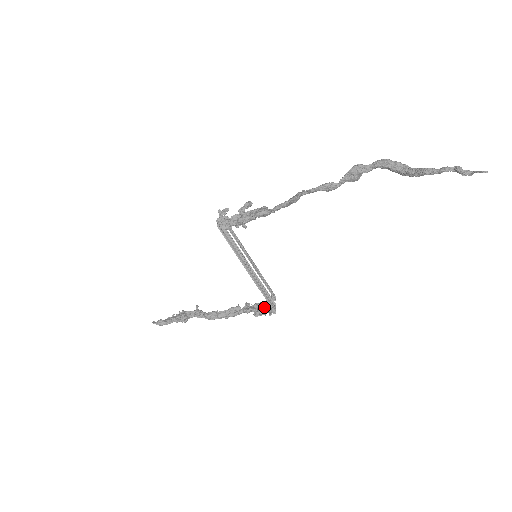
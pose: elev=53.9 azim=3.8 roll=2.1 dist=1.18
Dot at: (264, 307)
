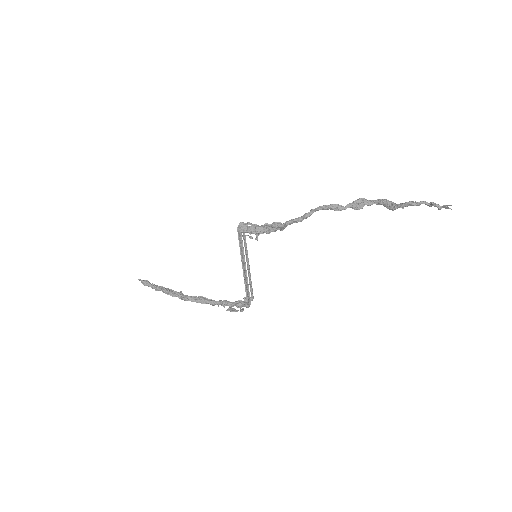
Dot at: occluded
